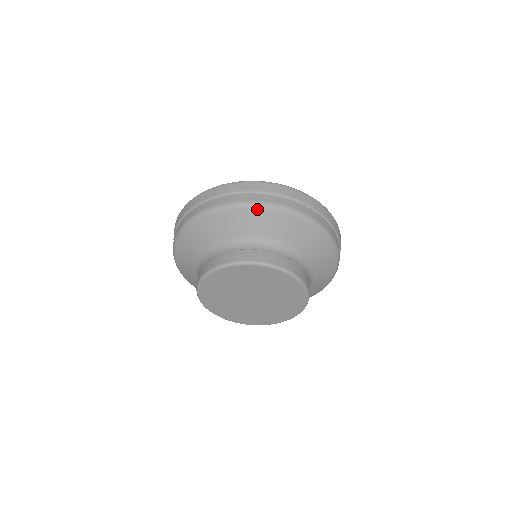
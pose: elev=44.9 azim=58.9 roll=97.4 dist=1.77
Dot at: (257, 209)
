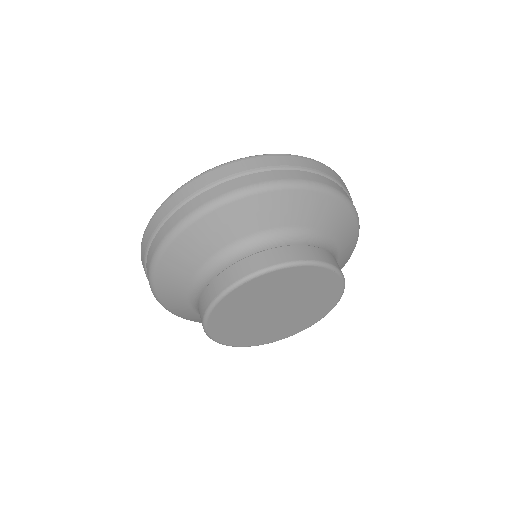
Dot at: (172, 243)
